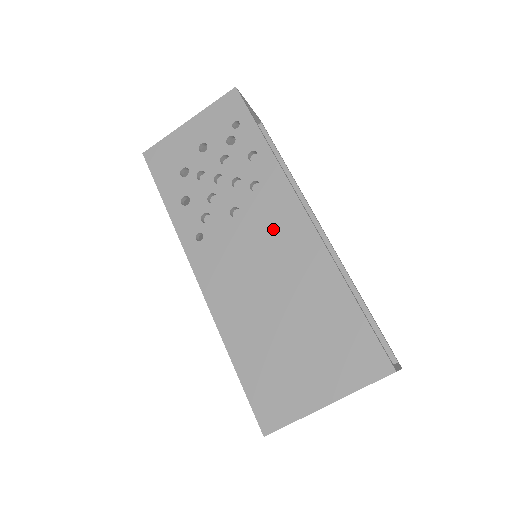
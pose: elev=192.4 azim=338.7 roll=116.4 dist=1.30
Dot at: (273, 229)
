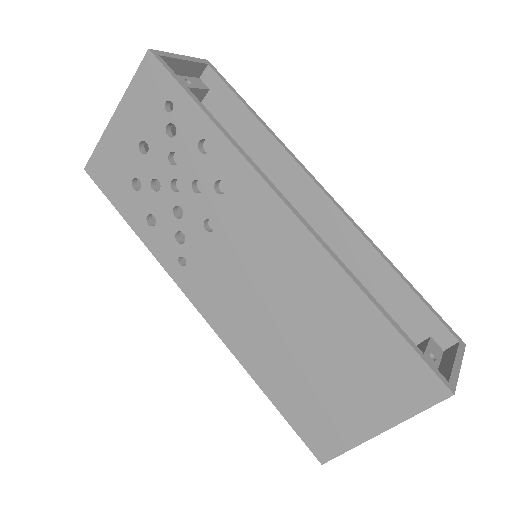
Dot at: (259, 240)
